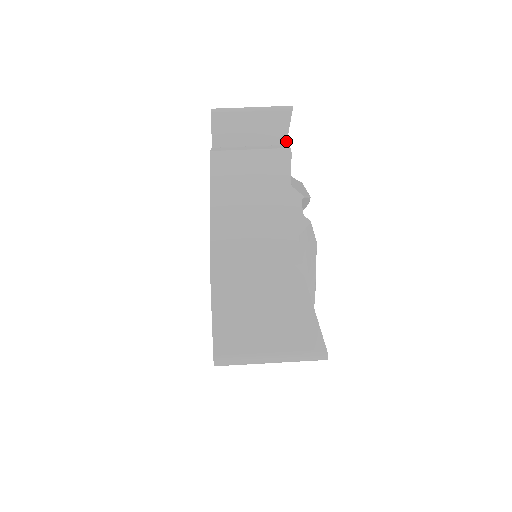
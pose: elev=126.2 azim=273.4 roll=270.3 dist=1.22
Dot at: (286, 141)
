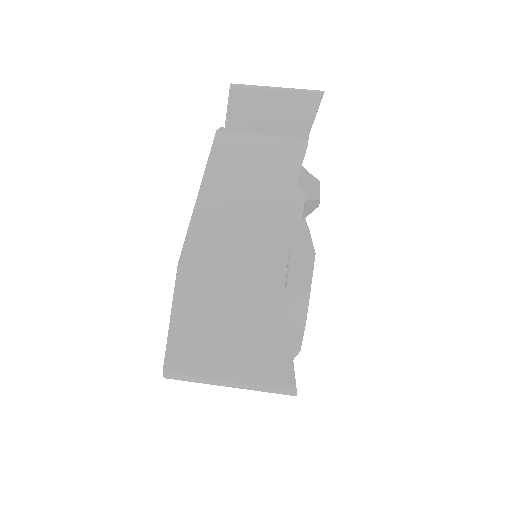
Dot at: (309, 131)
